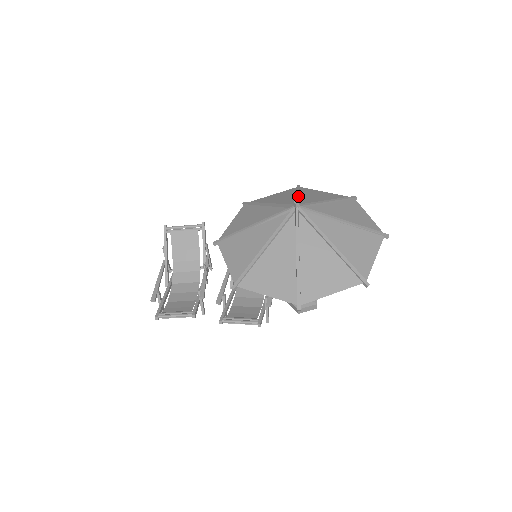
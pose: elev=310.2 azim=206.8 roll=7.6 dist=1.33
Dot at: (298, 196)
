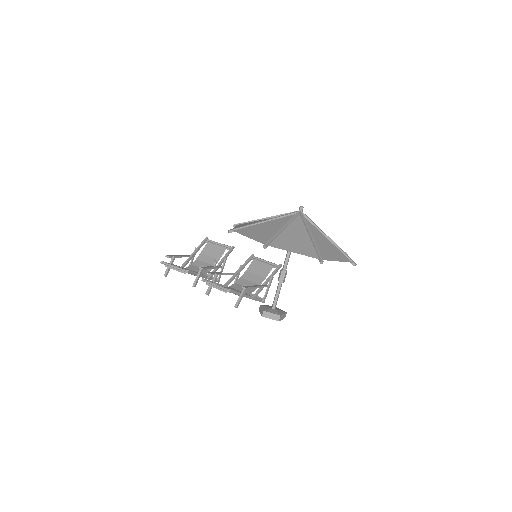
Dot at: occluded
